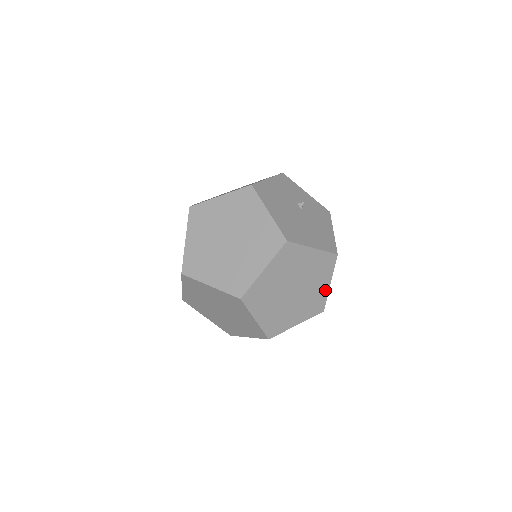
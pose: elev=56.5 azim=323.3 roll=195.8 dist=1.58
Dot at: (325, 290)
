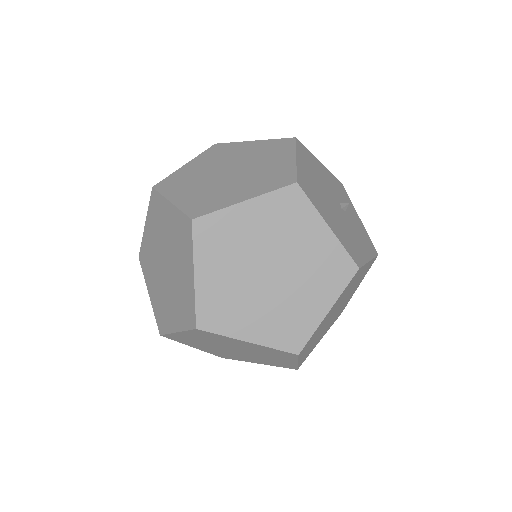
Dot at: (316, 316)
